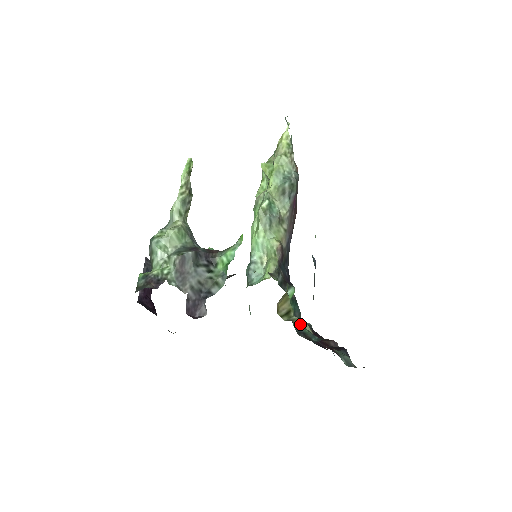
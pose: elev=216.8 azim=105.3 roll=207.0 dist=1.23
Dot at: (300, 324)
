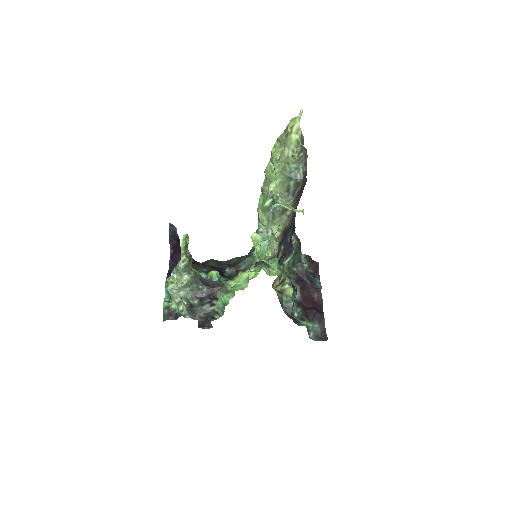
Dot at: (289, 295)
